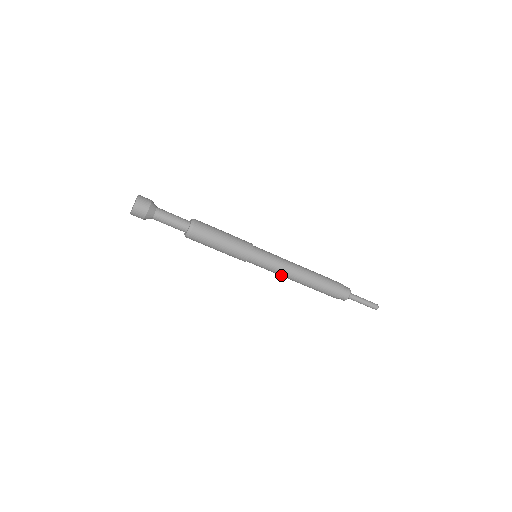
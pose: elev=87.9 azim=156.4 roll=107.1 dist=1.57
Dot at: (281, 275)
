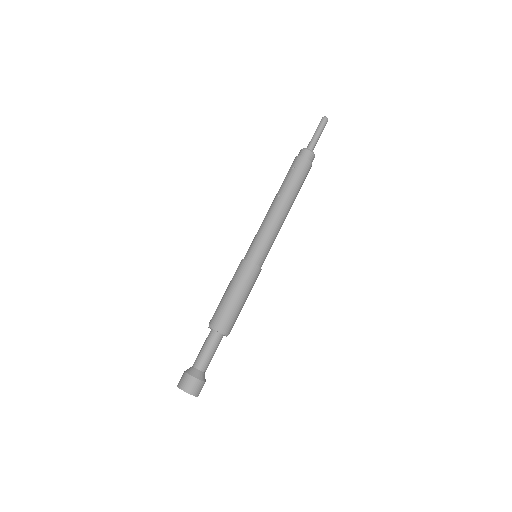
Dot at: occluded
